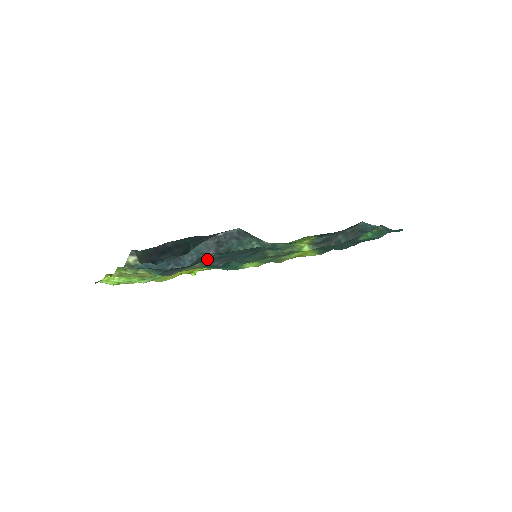
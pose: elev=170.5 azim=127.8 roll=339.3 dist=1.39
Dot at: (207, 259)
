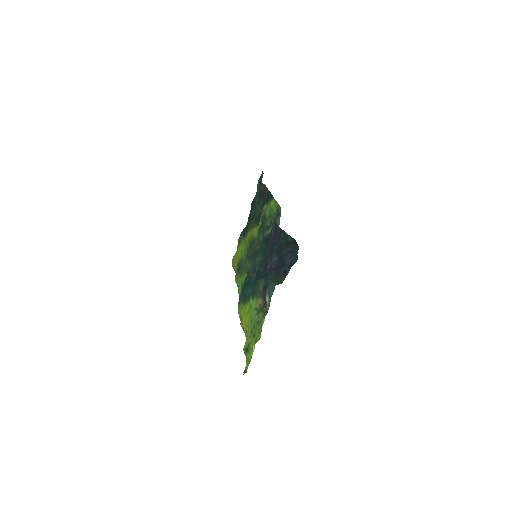
Dot at: occluded
